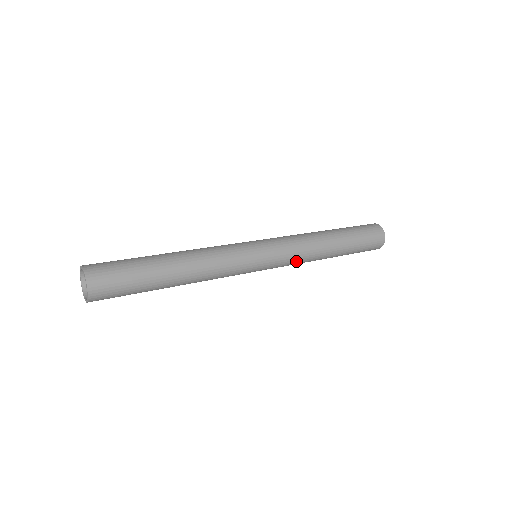
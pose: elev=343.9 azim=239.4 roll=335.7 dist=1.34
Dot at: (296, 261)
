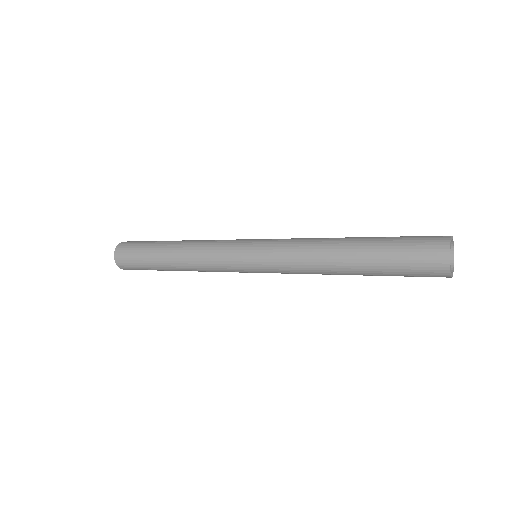
Dot at: (292, 269)
